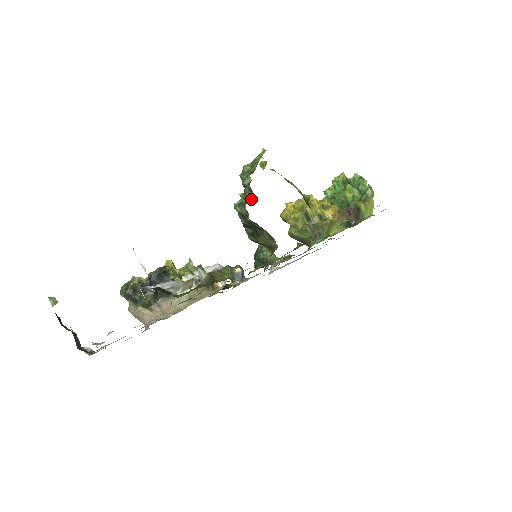
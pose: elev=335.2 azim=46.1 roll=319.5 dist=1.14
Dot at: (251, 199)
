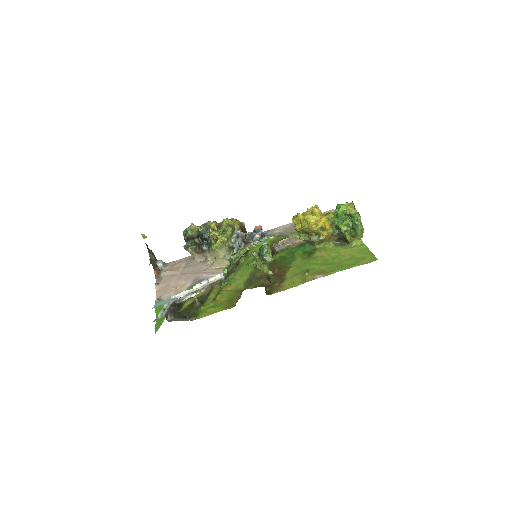
Dot at: (227, 281)
